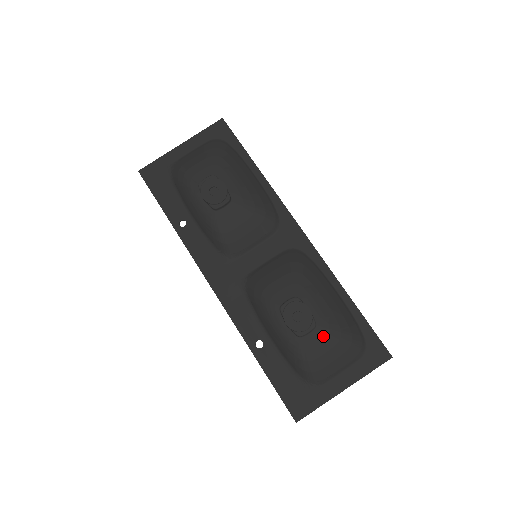
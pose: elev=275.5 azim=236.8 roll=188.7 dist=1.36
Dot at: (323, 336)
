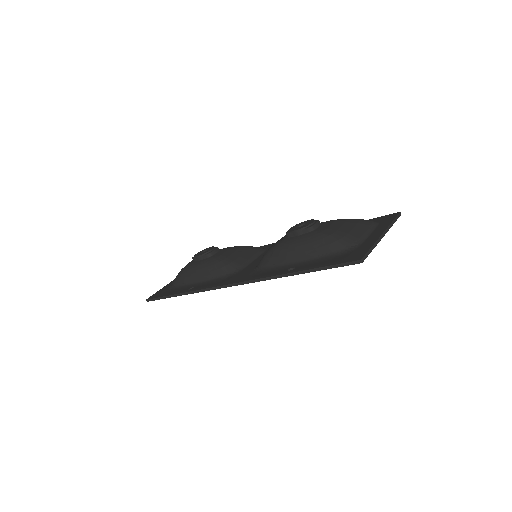
Dot at: (331, 222)
